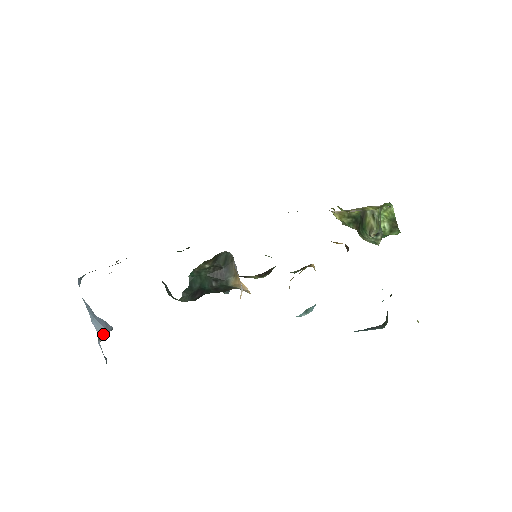
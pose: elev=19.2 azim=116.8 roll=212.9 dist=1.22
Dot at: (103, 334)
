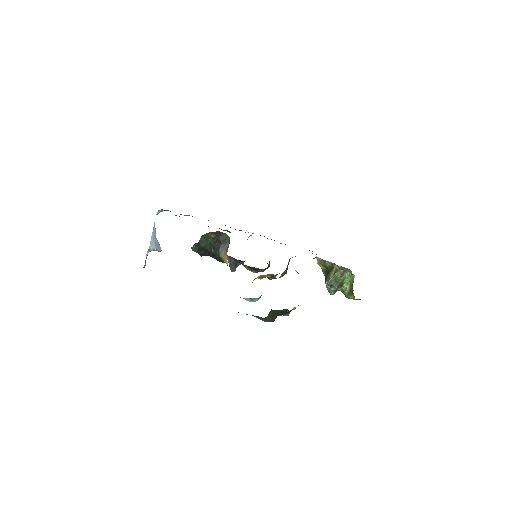
Dot at: (153, 249)
